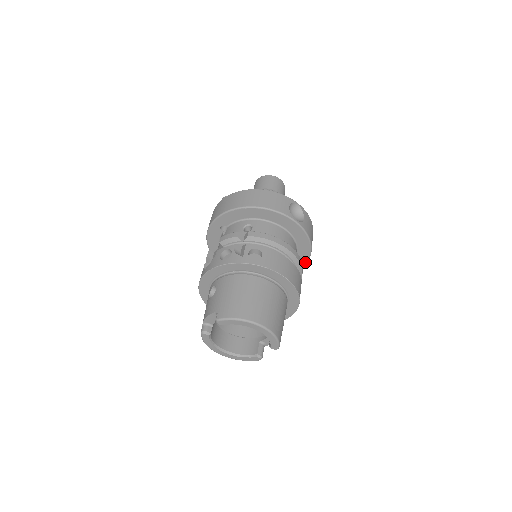
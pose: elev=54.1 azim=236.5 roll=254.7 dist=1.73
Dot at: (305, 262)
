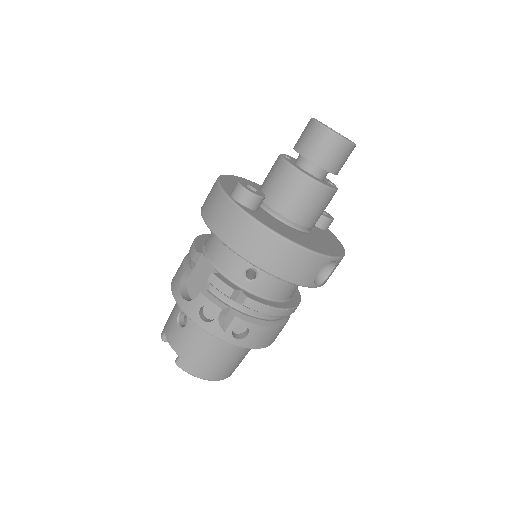
Dot at: occluded
